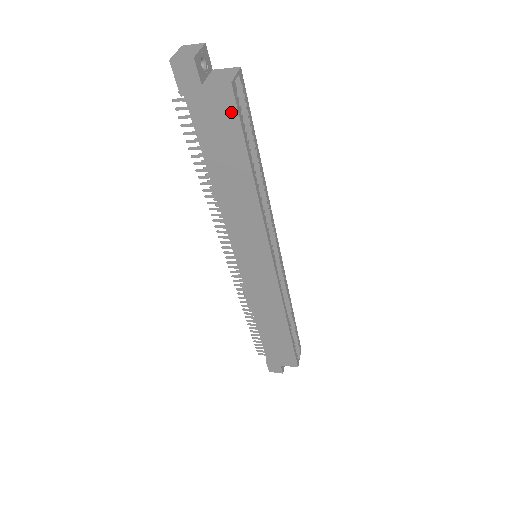
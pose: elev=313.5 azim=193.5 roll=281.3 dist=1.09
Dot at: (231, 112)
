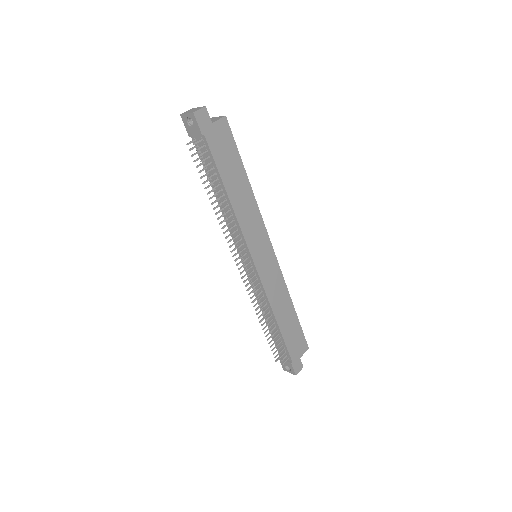
Dot at: (229, 135)
